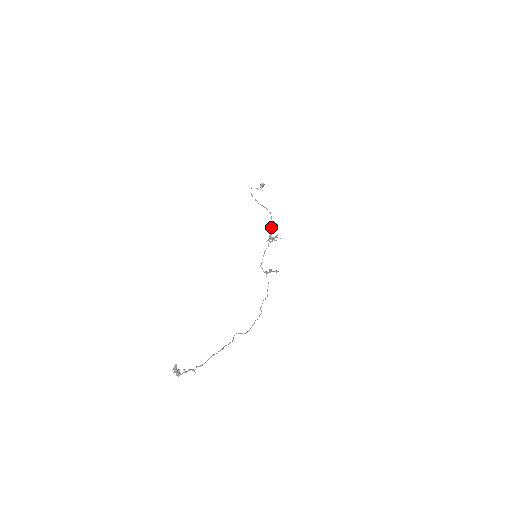
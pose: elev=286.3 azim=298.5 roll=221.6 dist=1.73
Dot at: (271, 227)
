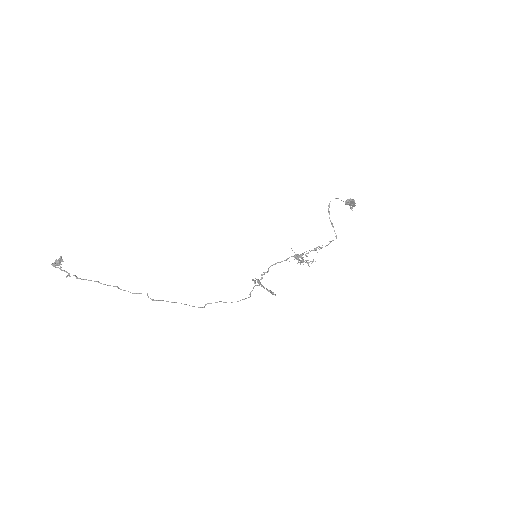
Dot at: occluded
